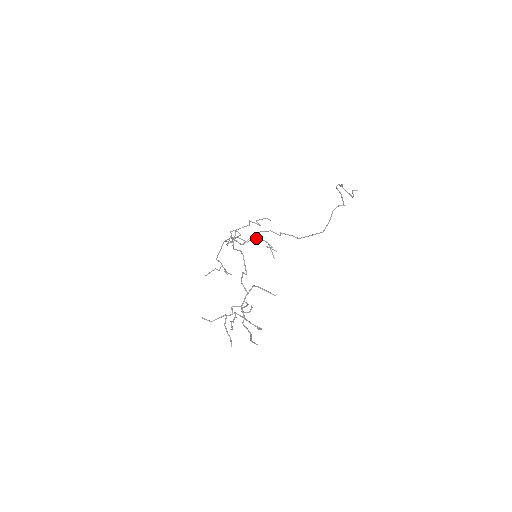
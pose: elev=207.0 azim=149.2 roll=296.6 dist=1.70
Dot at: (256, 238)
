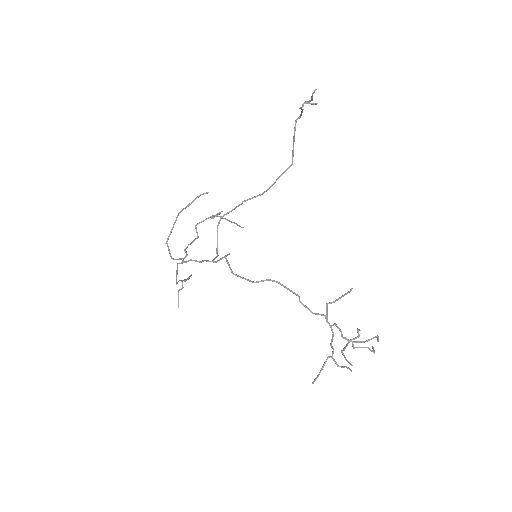
Dot at: (199, 223)
